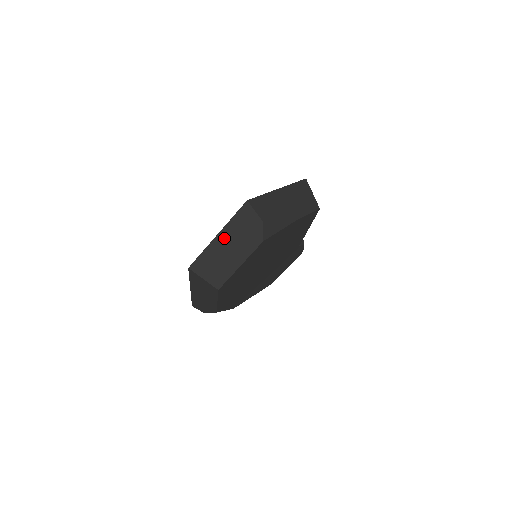
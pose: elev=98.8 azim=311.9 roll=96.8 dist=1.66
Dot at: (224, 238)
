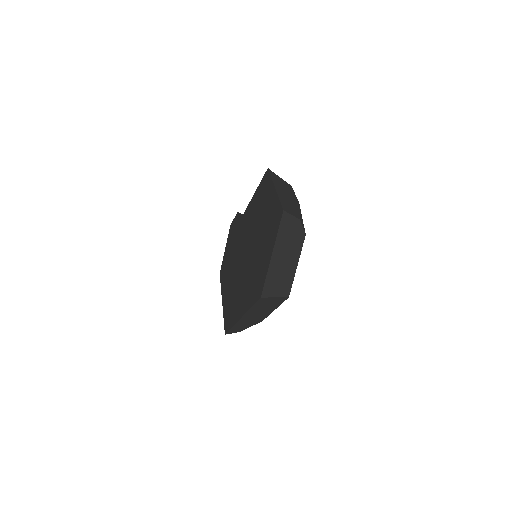
Dot at: (278, 253)
